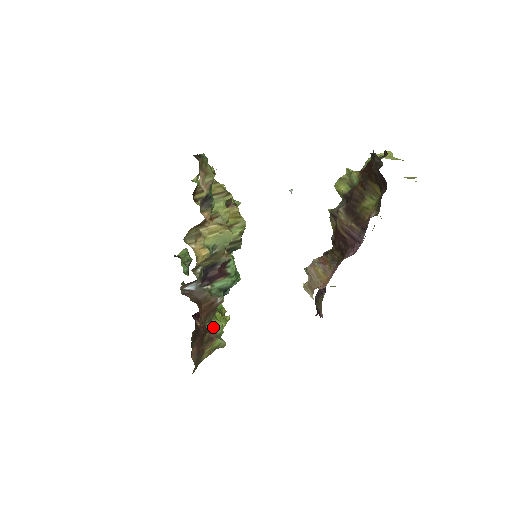
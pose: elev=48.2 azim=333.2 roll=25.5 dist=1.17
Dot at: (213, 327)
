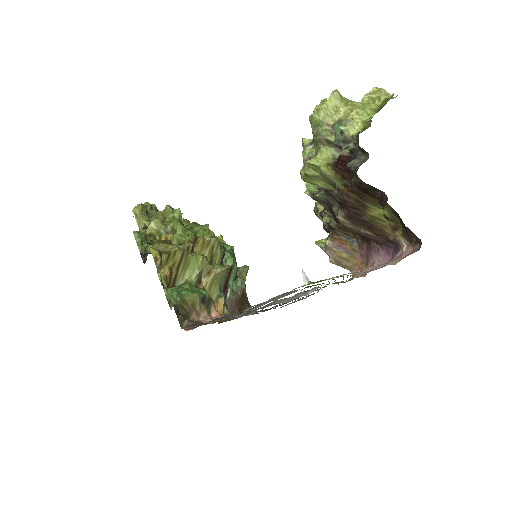
Dot at: occluded
